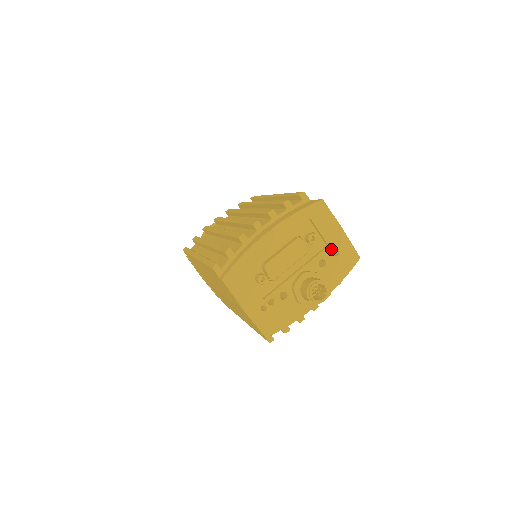
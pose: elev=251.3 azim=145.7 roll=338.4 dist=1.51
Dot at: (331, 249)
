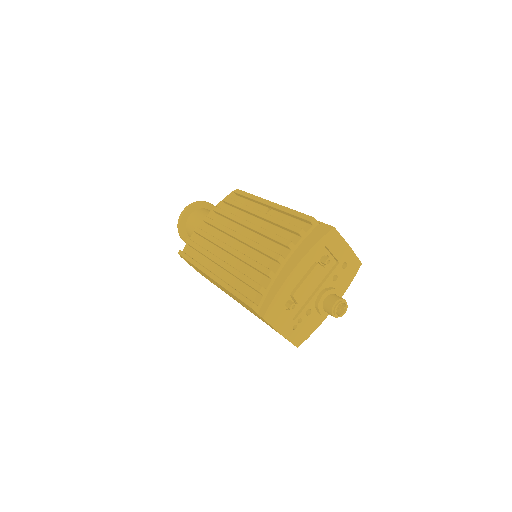
Dot at: (341, 264)
